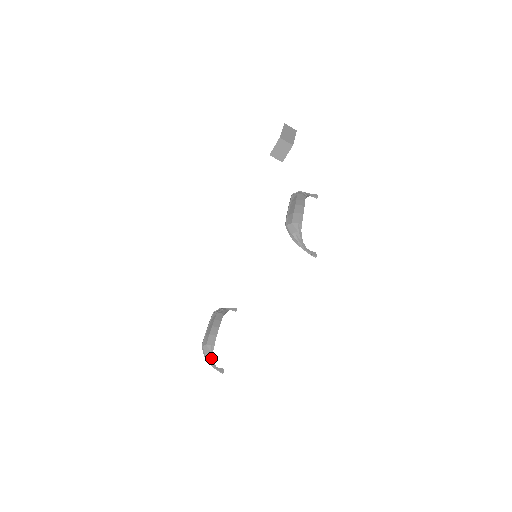
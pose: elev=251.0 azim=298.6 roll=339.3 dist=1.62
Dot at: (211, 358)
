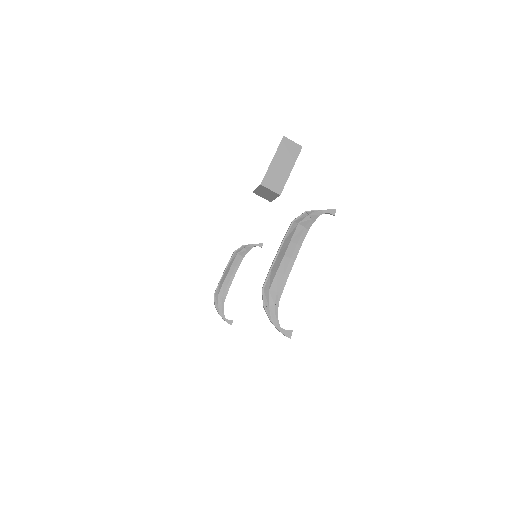
Dot at: (221, 310)
